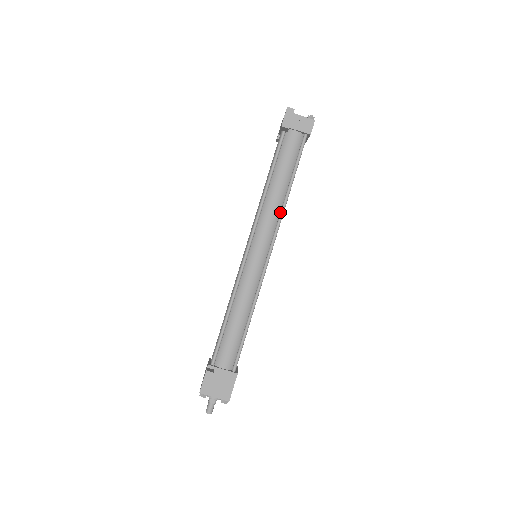
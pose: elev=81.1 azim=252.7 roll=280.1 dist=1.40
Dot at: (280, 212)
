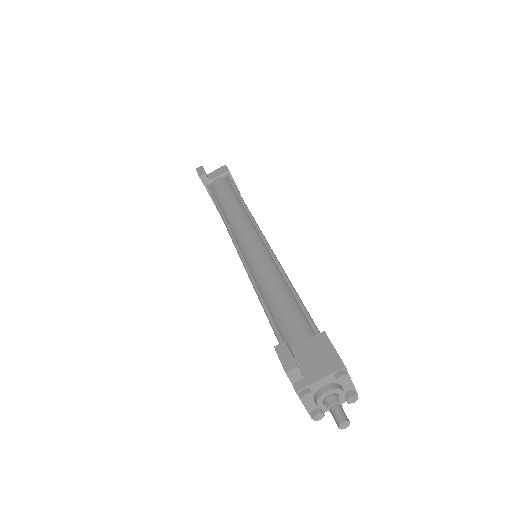
Dot at: (246, 212)
